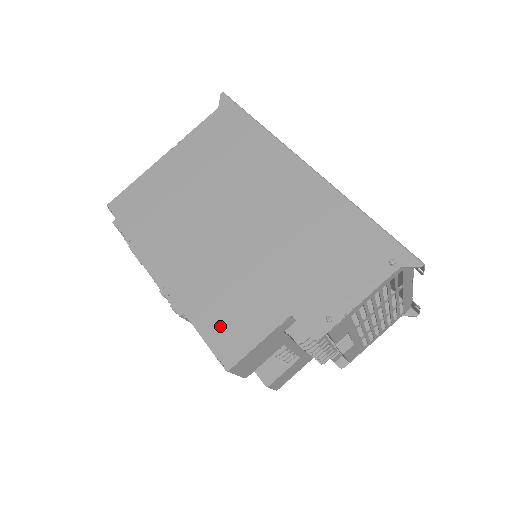
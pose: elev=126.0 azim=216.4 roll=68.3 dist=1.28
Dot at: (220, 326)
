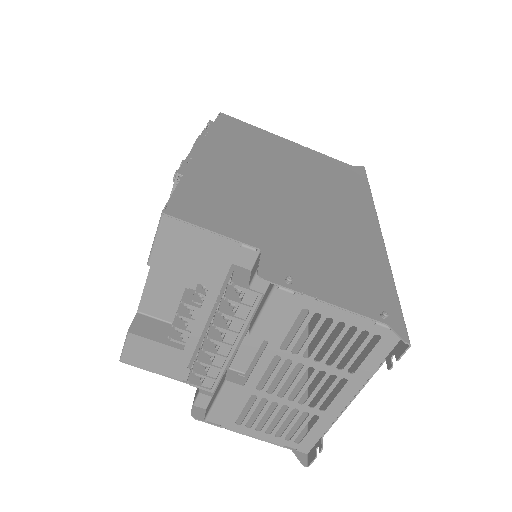
Dot at: (199, 198)
